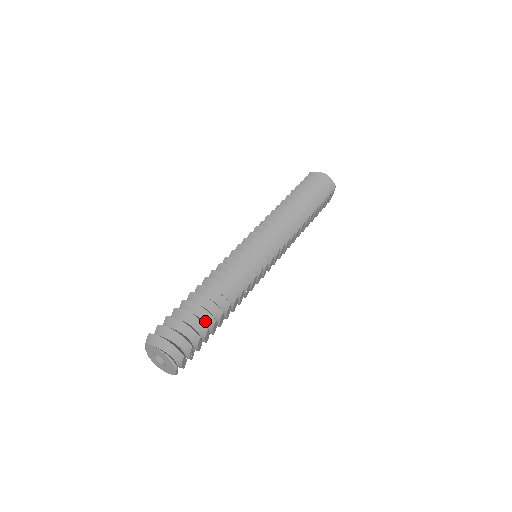
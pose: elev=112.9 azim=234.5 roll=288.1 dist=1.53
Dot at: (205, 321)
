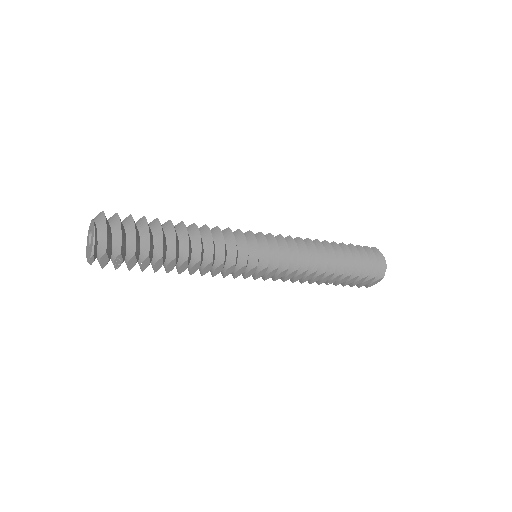
Dot at: (155, 250)
